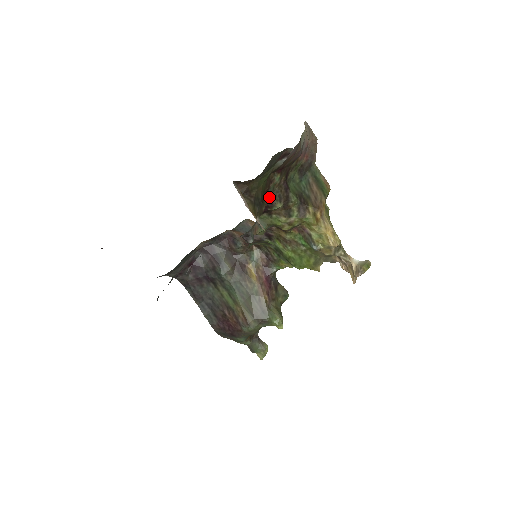
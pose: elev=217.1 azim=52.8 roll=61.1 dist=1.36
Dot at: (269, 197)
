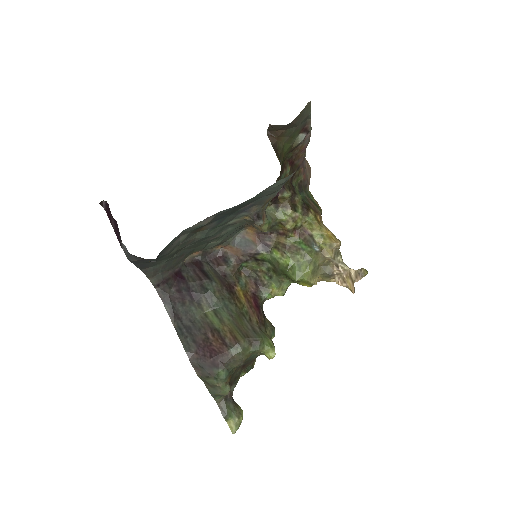
Dot at: occluded
